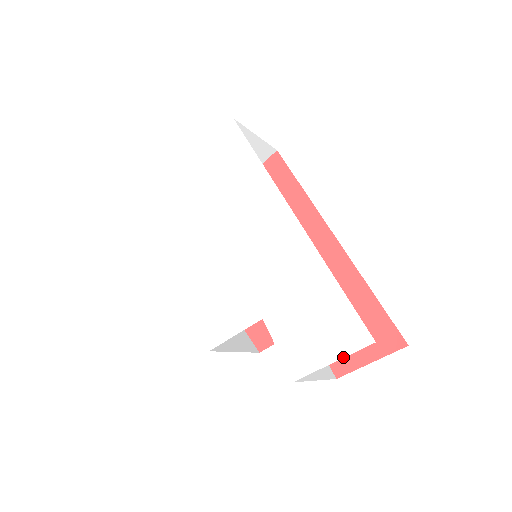
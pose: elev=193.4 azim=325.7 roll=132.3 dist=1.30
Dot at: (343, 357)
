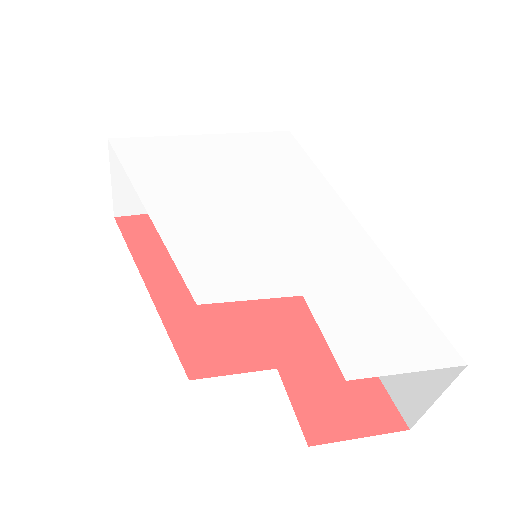
Dot at: (425, 369)
